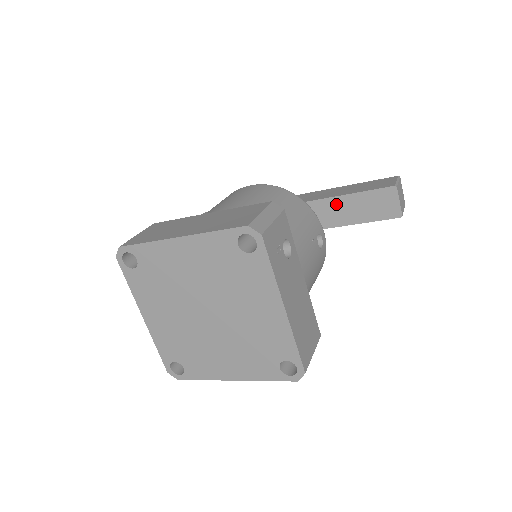
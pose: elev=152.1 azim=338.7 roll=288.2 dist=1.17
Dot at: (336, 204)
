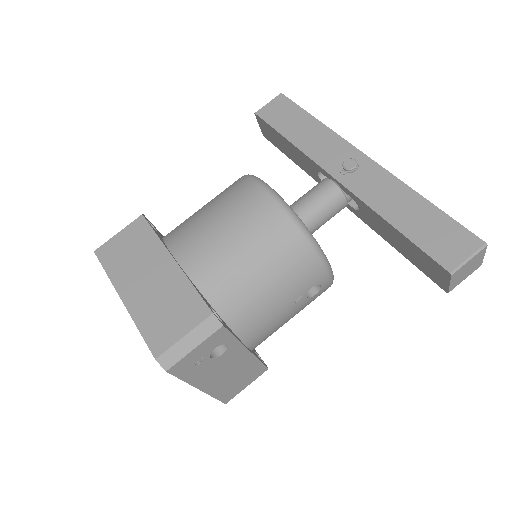
Dot at: (387, 226)
